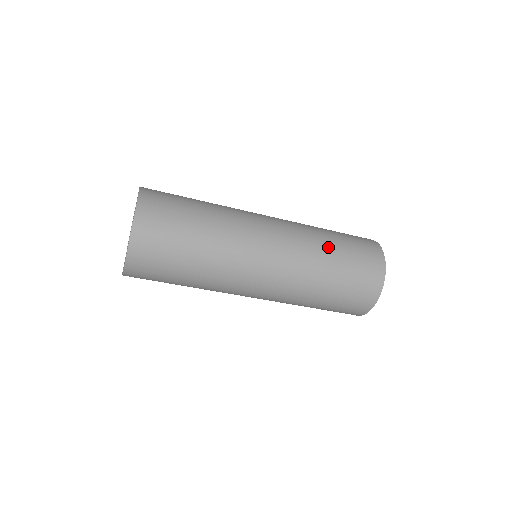
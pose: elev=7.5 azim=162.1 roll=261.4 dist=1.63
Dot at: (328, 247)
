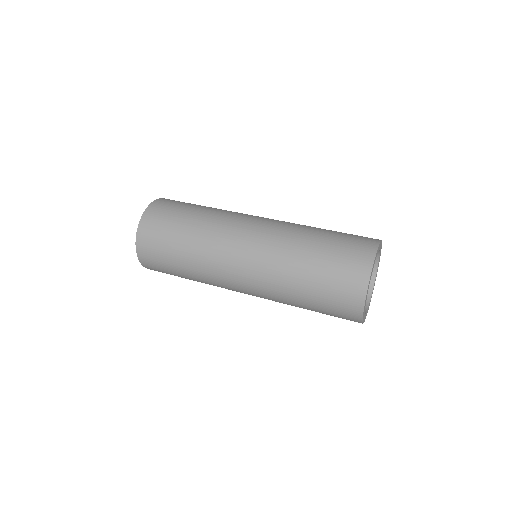
Dot at: (297, 280)
